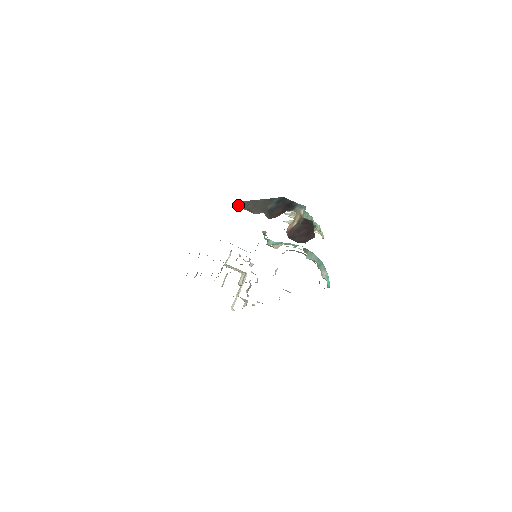
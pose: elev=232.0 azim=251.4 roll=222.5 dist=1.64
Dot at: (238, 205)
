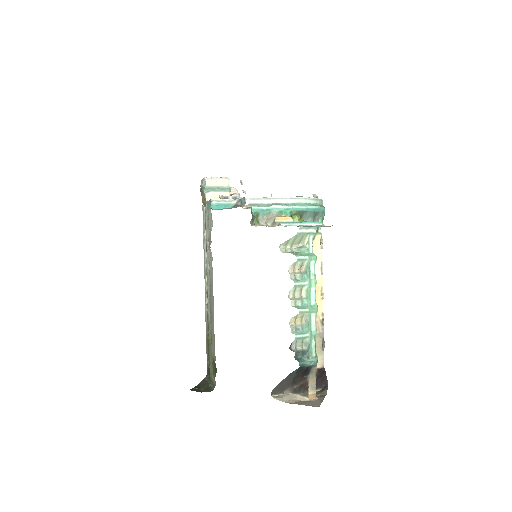
Dot at: (271, 394)
